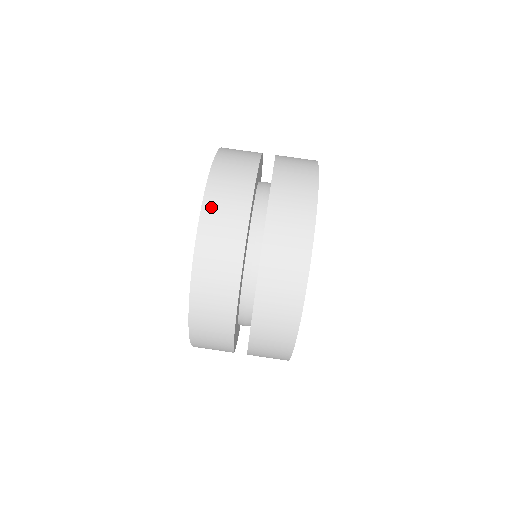
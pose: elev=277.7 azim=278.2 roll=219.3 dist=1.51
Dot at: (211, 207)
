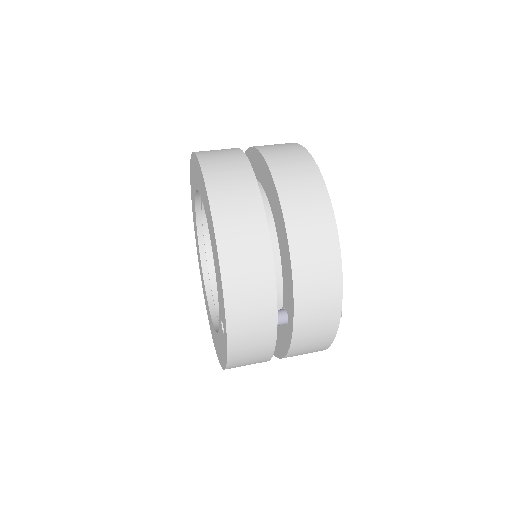
Dot at: occluded
